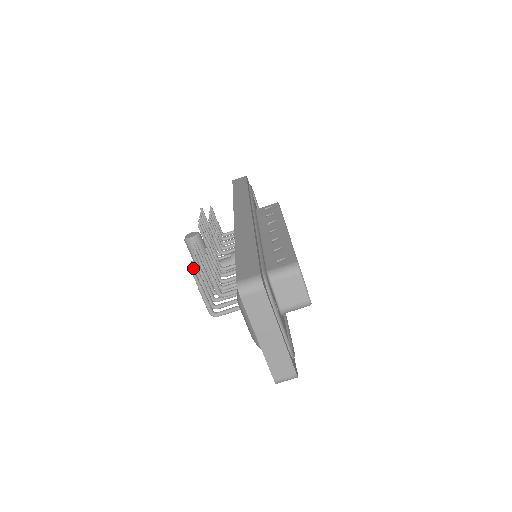
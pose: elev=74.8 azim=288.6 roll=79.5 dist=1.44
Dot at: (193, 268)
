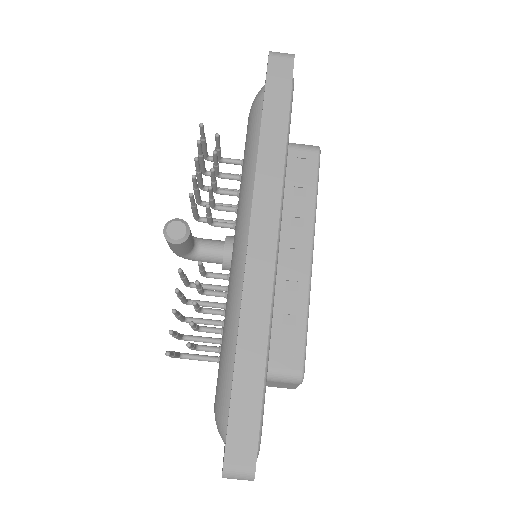
Dot at: (170, 354)
